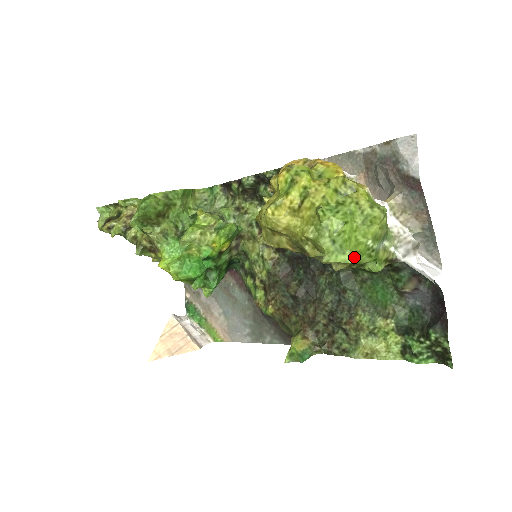
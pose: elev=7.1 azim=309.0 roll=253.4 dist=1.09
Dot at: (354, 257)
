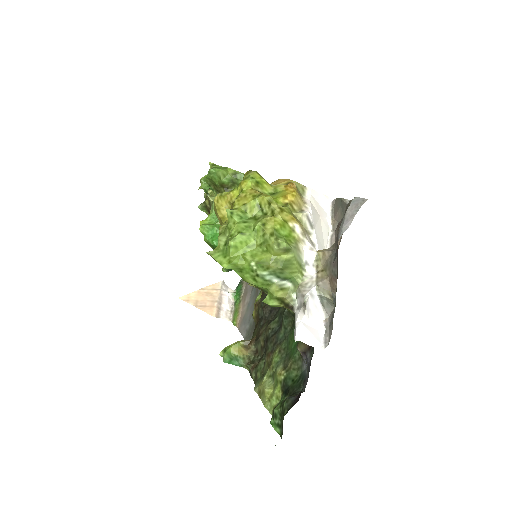
Dot at: (228, 264)
